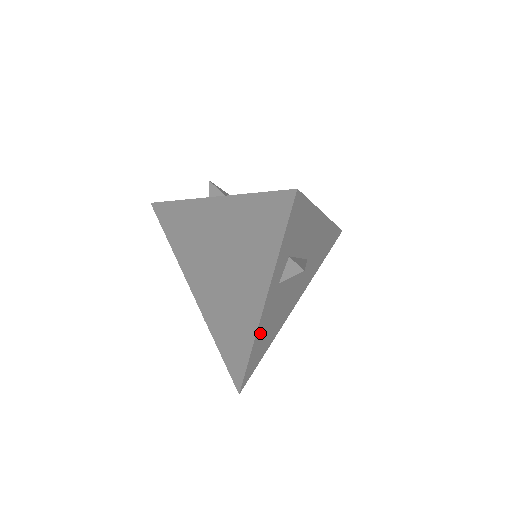
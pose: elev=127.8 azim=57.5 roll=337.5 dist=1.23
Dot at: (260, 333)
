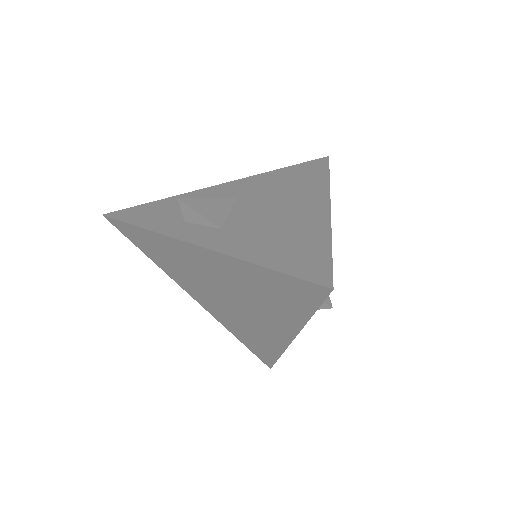
Dot at: occluded
